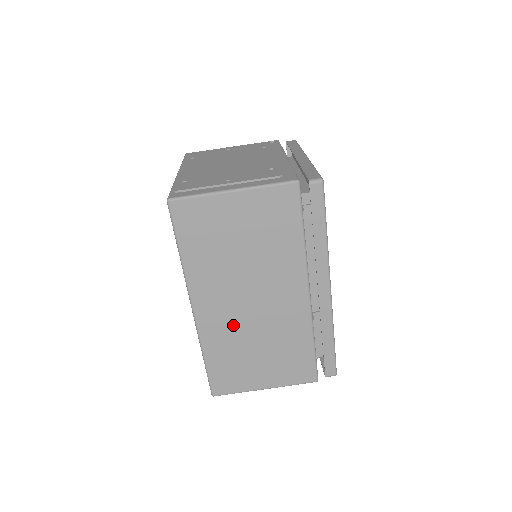
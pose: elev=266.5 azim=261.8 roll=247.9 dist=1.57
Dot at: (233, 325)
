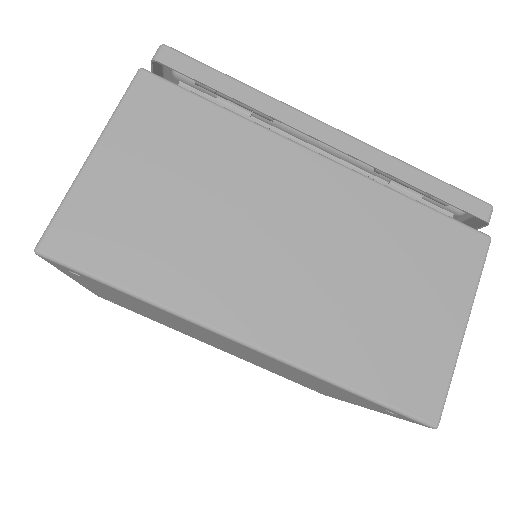
Dot at: (312, 298)
